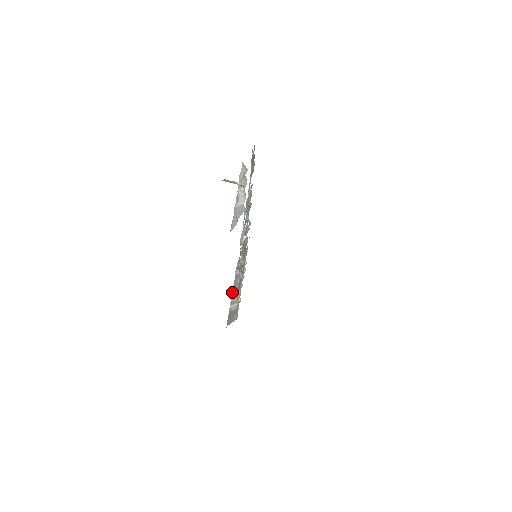
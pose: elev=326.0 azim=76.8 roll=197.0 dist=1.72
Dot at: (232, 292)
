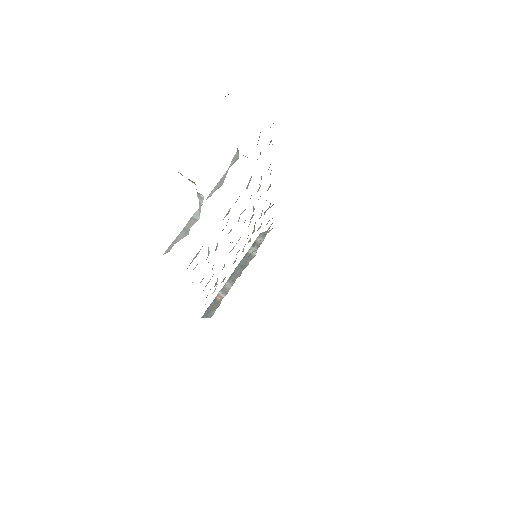
Dot at: (231, 274)
